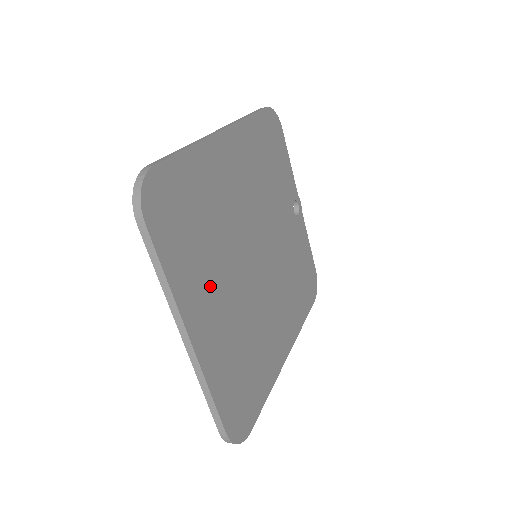
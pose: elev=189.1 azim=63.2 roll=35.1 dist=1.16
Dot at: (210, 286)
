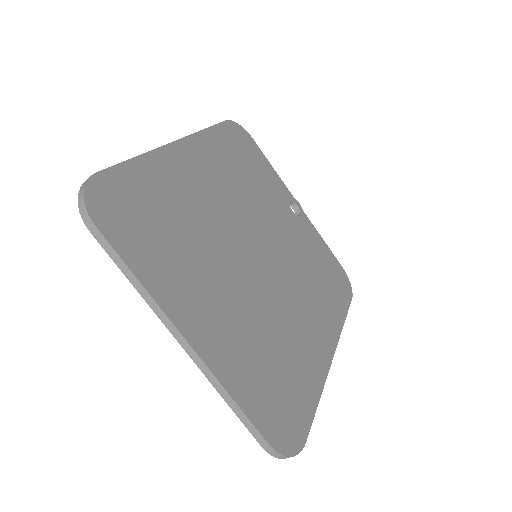
Dot at: (200, 286)
